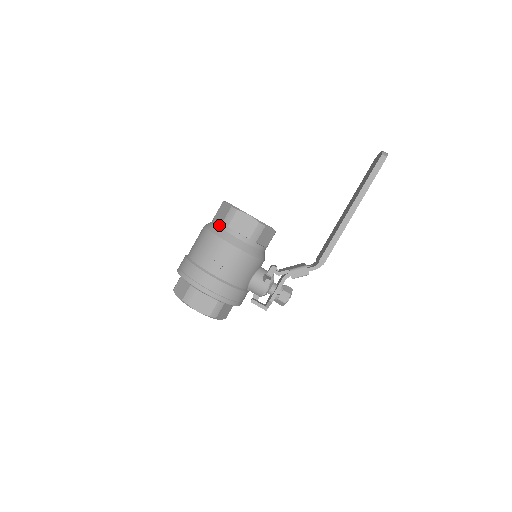
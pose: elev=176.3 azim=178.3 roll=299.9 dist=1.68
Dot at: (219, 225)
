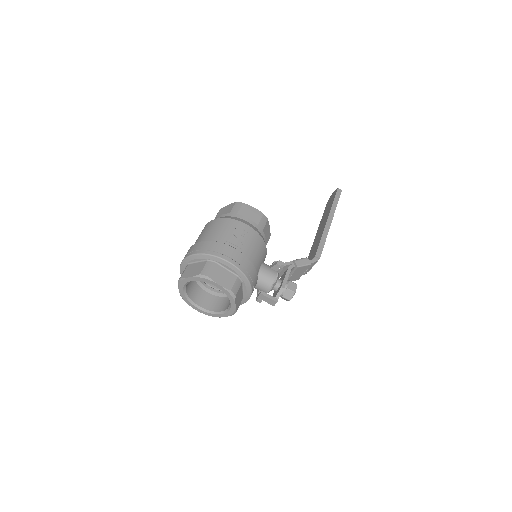
Dot at: (227, 215)
